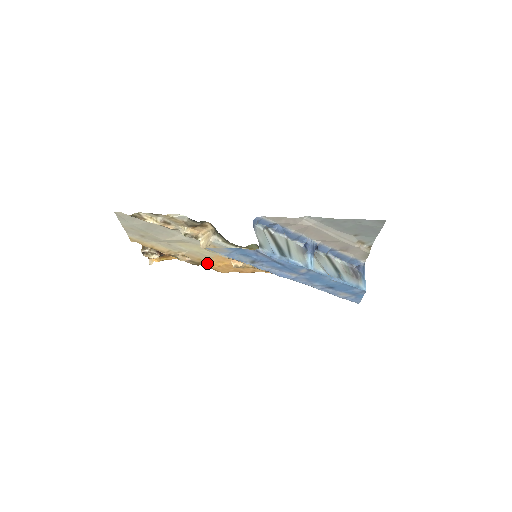
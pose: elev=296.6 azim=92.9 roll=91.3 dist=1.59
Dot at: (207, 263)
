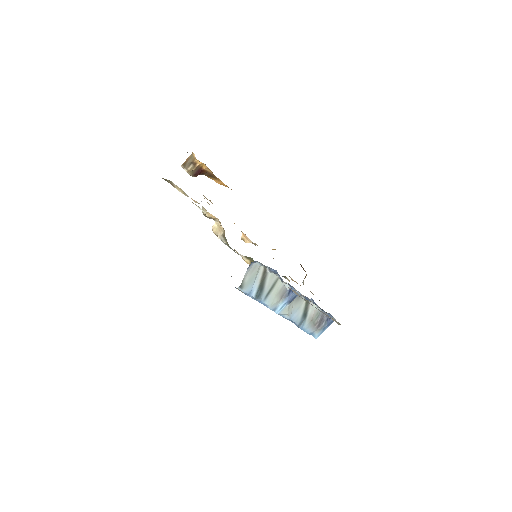
Dot at: occluded
